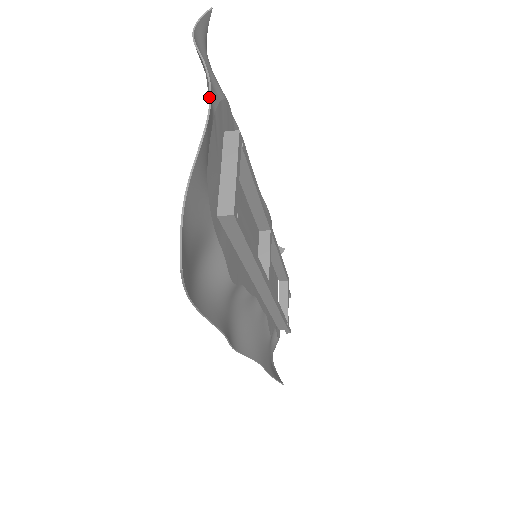
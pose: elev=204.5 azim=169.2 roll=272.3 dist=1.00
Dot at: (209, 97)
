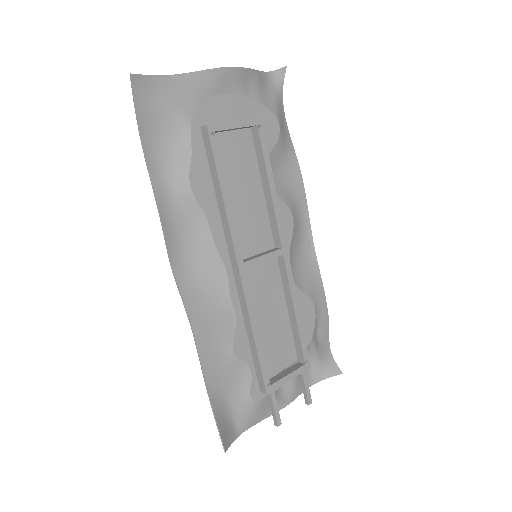
Dot at: (233, 67)
